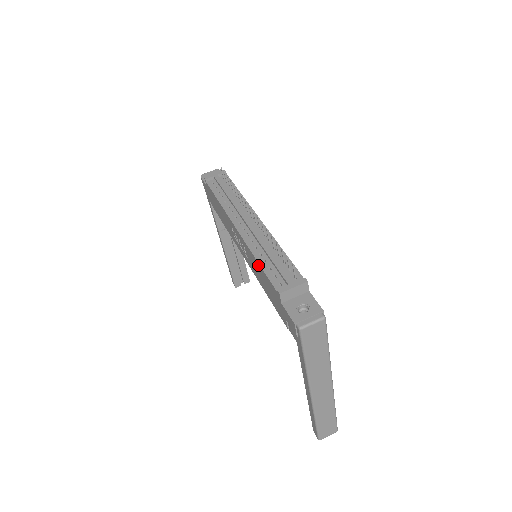
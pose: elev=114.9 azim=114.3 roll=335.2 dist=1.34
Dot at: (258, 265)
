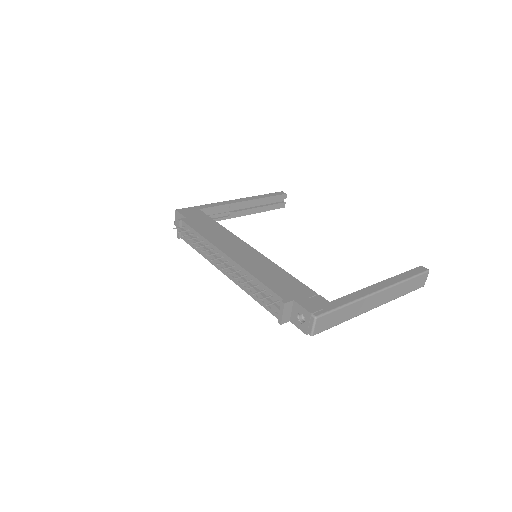
Dot at: occluded
